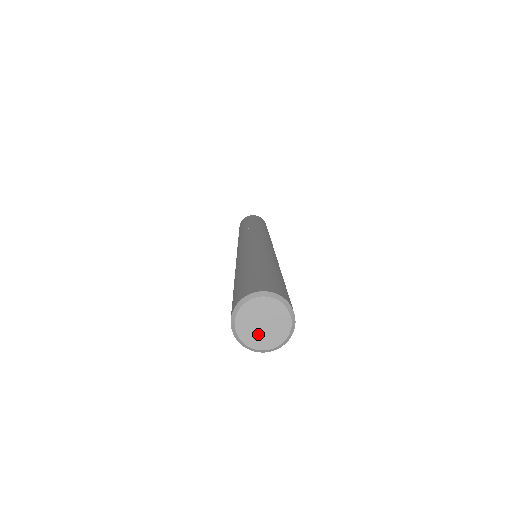
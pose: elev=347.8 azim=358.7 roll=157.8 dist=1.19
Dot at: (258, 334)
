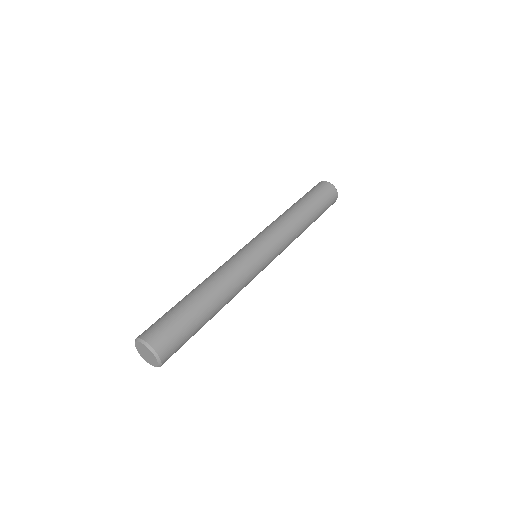
Dot at: (142, 352)
